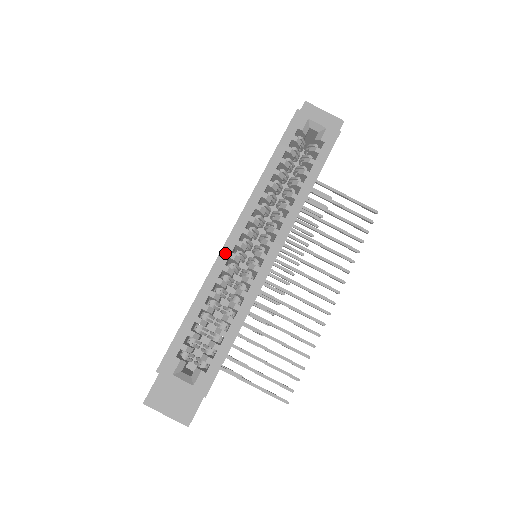
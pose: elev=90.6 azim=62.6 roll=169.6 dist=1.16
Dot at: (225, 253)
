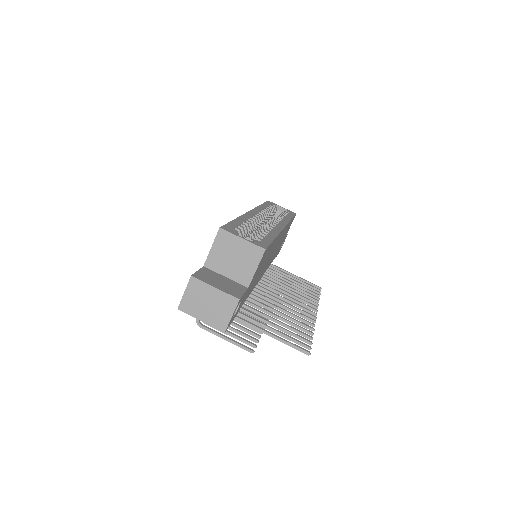
Dot at: (250, 214)
